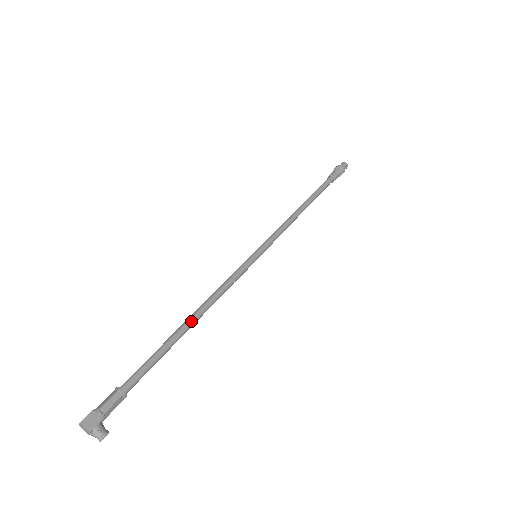
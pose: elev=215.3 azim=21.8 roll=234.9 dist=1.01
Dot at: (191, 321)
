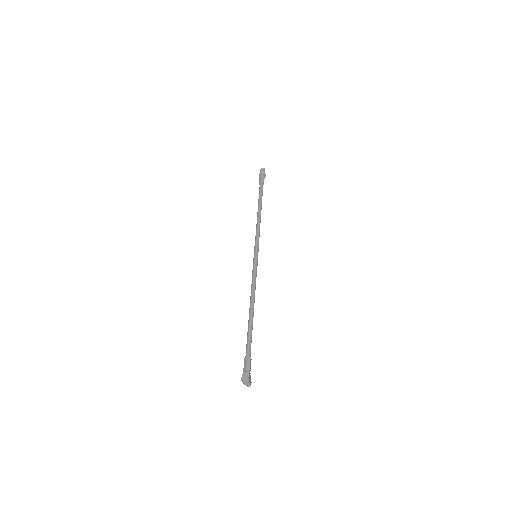
Dot at: occluded
